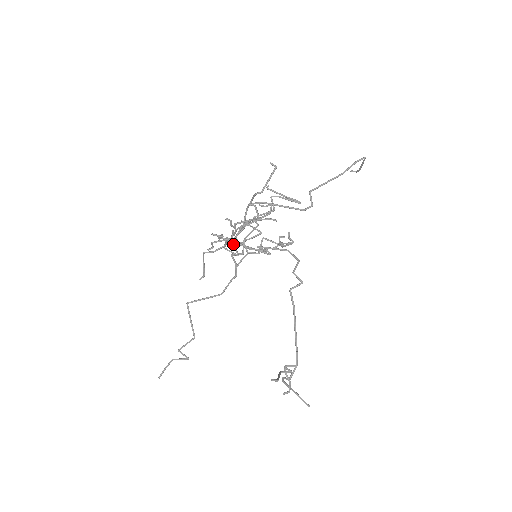
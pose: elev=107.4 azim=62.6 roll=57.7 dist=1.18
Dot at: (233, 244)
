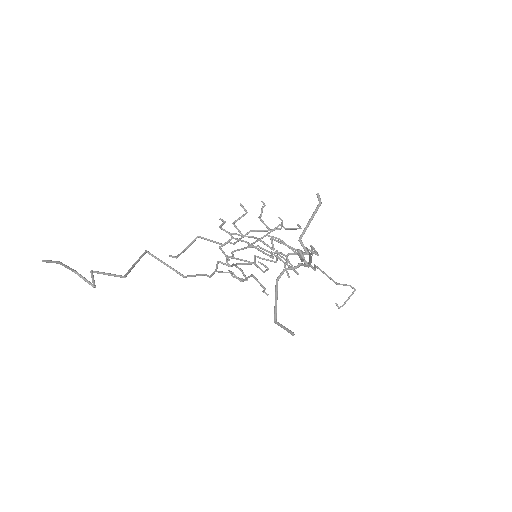
Dot at: occluded
